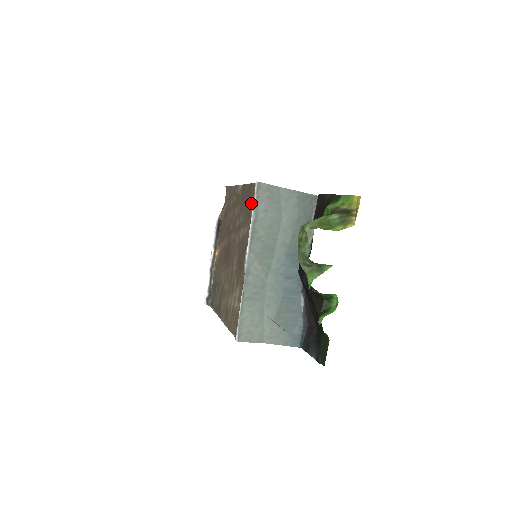
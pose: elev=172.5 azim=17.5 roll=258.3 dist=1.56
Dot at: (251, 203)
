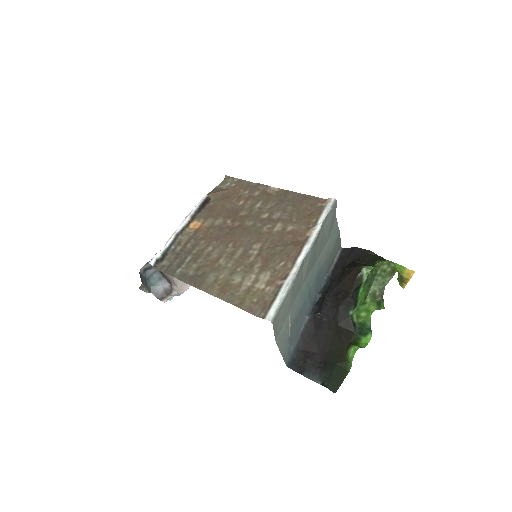
Dot at: (311, 210)
